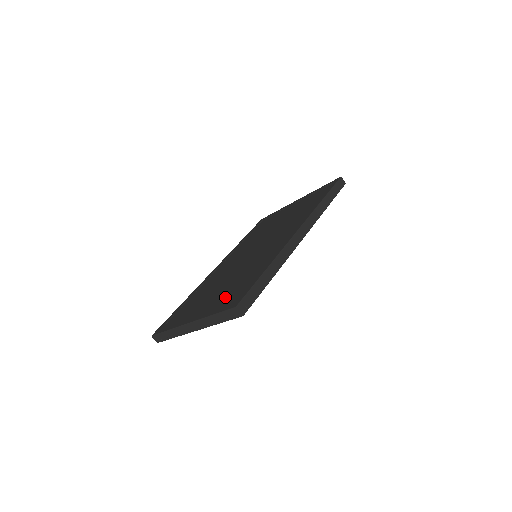
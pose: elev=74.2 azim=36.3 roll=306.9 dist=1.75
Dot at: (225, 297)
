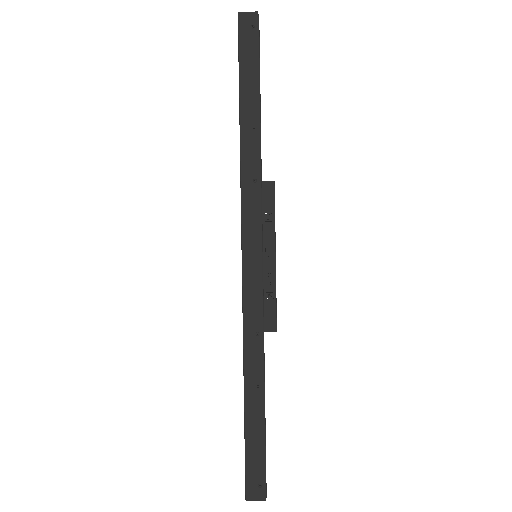
Dot at: occluded
